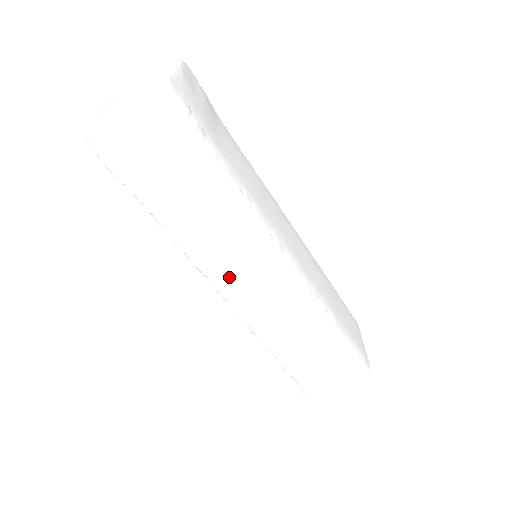
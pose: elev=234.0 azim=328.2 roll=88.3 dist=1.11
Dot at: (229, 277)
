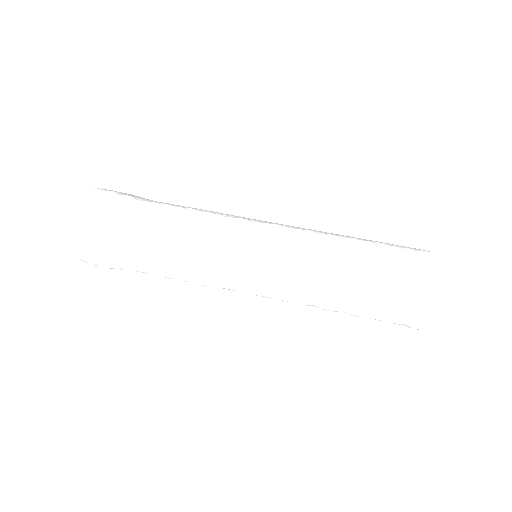
Dot at: (234, 271)
